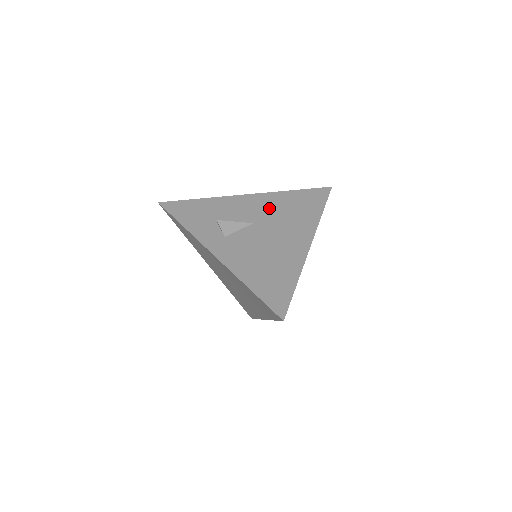
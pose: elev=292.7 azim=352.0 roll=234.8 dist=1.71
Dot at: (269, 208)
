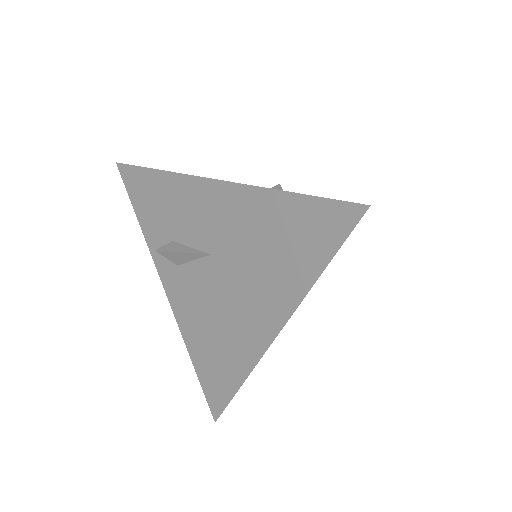
Dot at: (236, 229)
